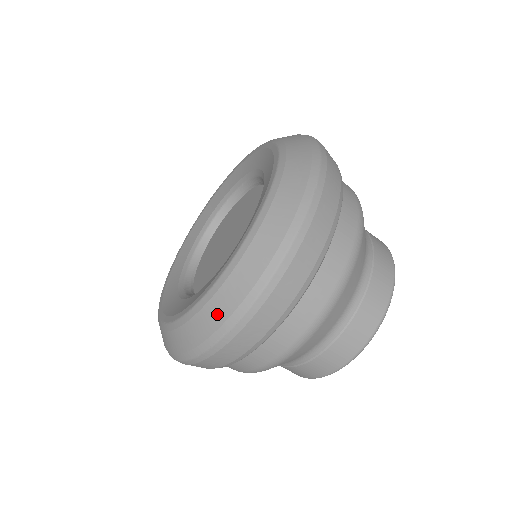
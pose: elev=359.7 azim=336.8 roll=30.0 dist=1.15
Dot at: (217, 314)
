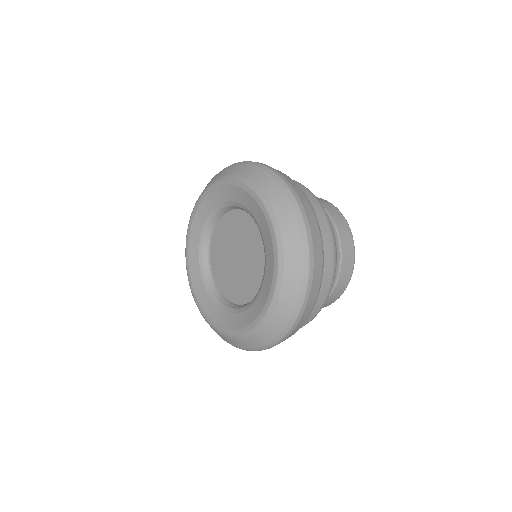
Dot at: (279, 323)
